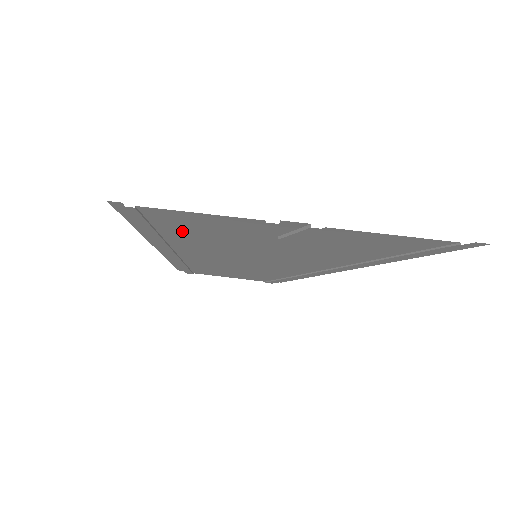
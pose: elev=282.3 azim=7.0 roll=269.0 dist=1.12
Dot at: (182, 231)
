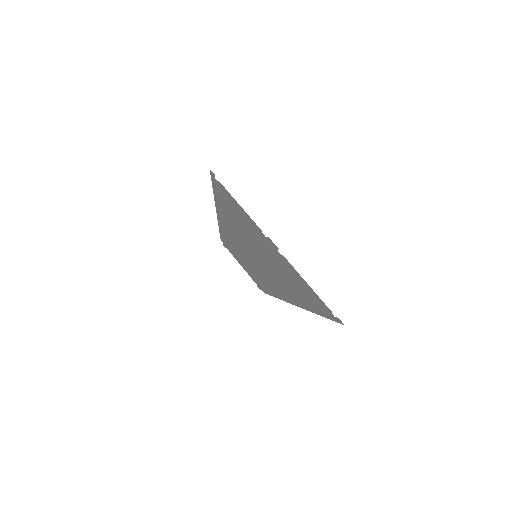
Dot at: (231, 211)
